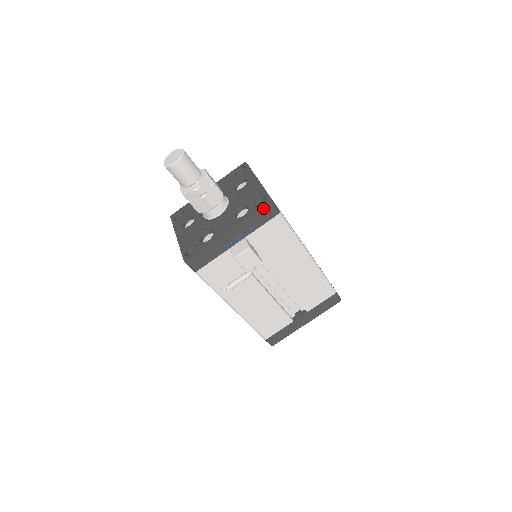
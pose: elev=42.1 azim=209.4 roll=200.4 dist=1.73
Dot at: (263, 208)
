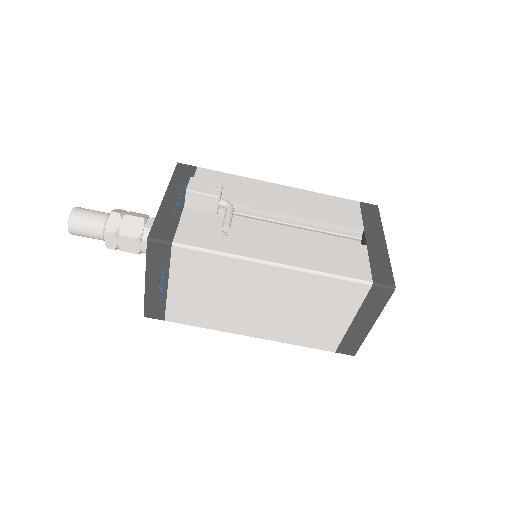
Dot at: (176, 169)
